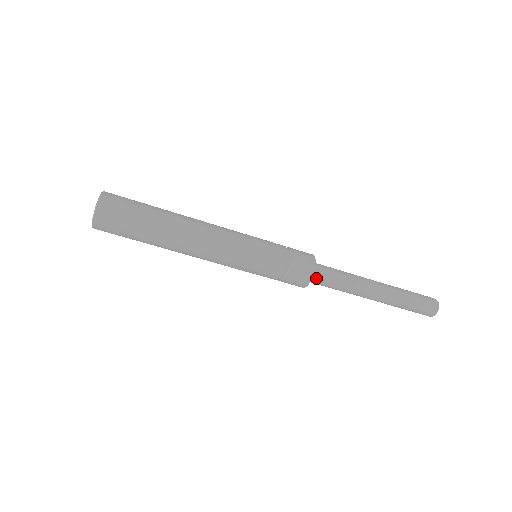
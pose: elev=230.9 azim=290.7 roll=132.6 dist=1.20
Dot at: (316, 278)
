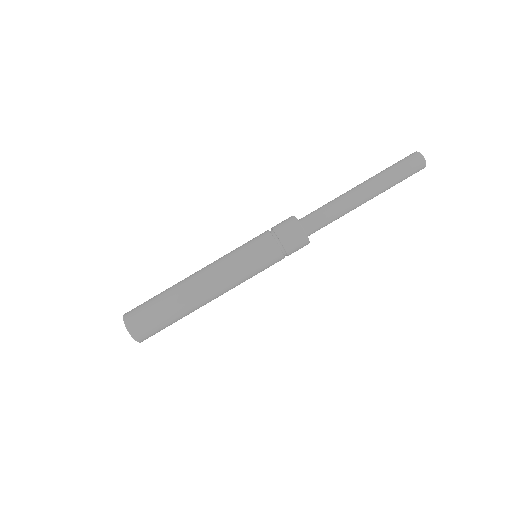
Dot at: (309, 228)
